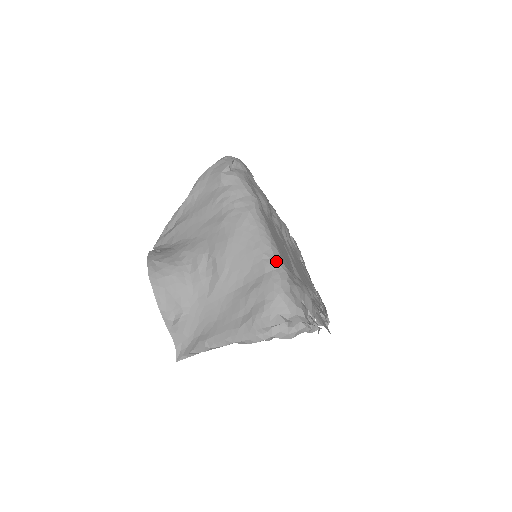
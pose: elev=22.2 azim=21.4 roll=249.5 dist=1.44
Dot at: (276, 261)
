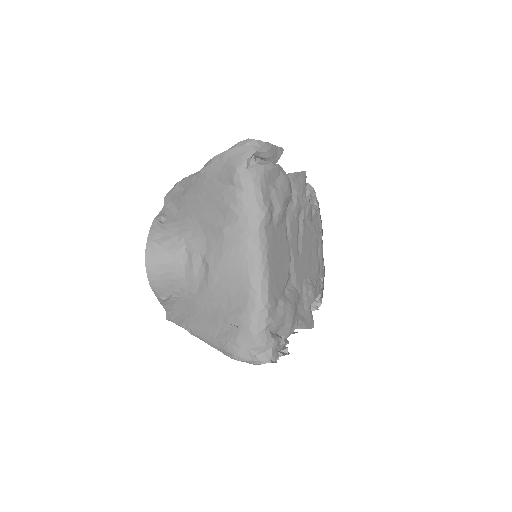
Dot at: (261, 298)
